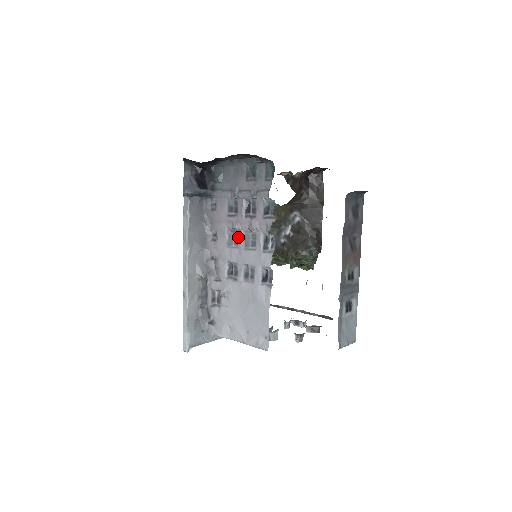
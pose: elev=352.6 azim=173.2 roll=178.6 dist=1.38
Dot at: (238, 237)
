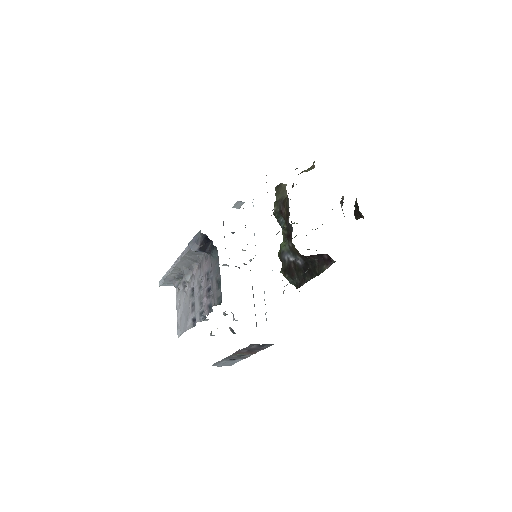
Dot at: (201, 288)
